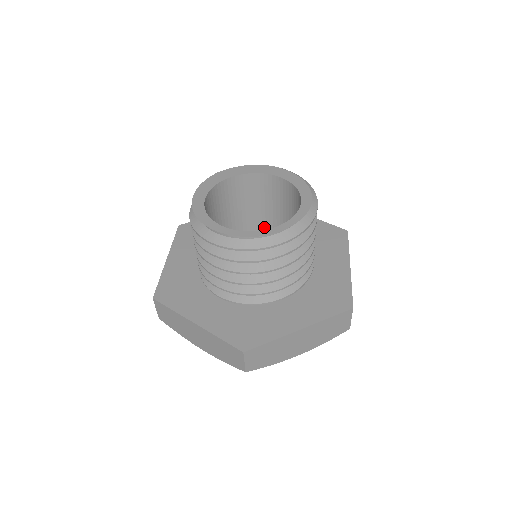
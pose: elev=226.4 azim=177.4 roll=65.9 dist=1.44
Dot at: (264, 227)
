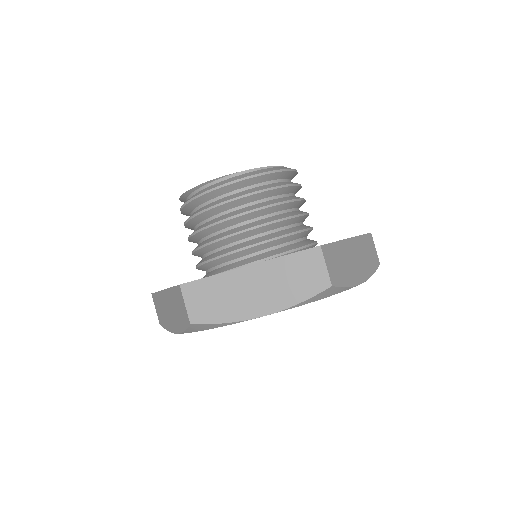
Dot at: occluded
